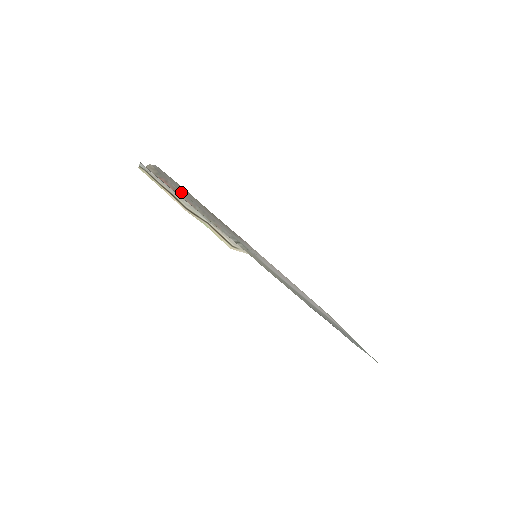
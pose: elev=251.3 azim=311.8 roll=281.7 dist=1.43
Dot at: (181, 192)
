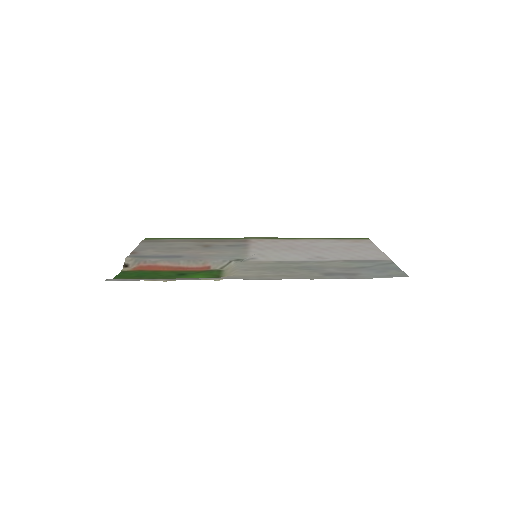
Dot at: (161, 260)
